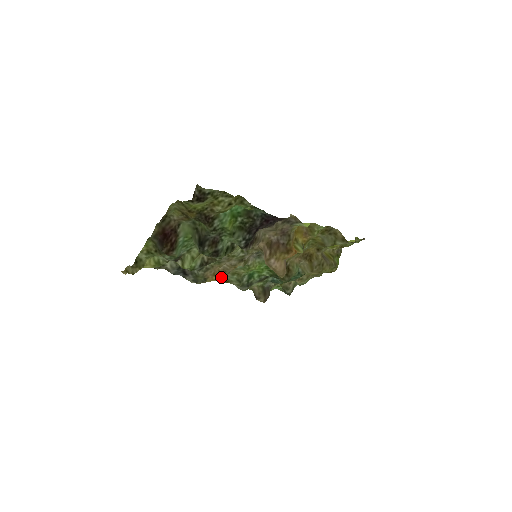
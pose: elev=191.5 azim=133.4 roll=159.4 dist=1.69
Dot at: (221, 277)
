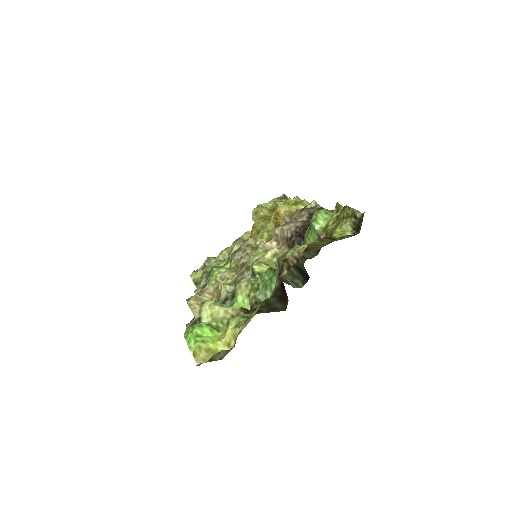
Dot at: (214, 297)
